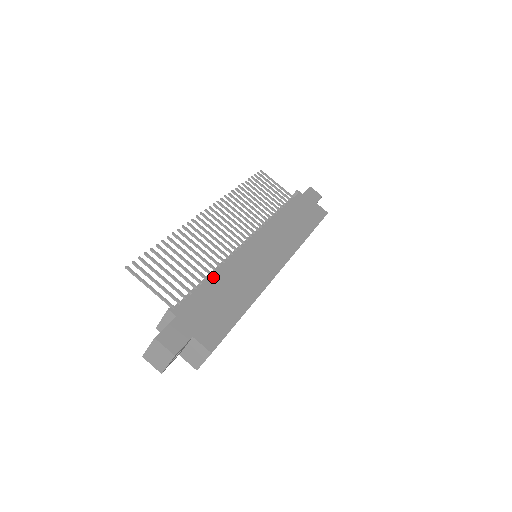
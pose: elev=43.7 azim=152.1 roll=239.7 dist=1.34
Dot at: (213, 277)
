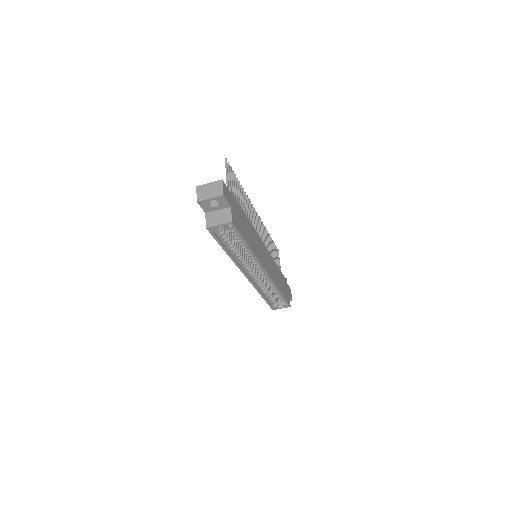
Dot at: (247, 218)
